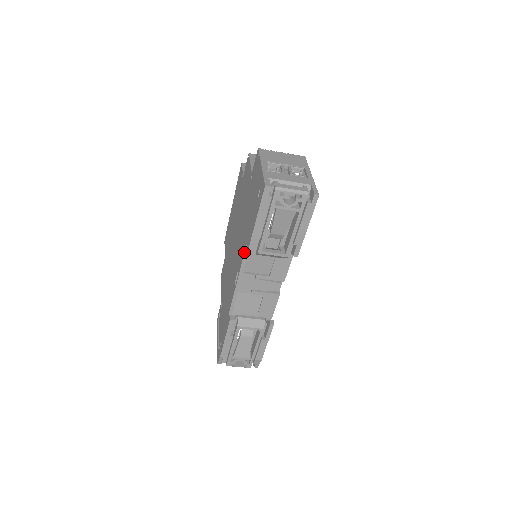
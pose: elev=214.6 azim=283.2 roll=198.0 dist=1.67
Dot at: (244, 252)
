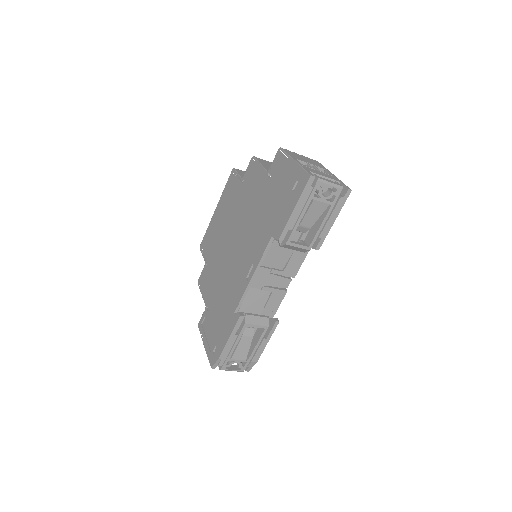
Dot at: (267, 244)
